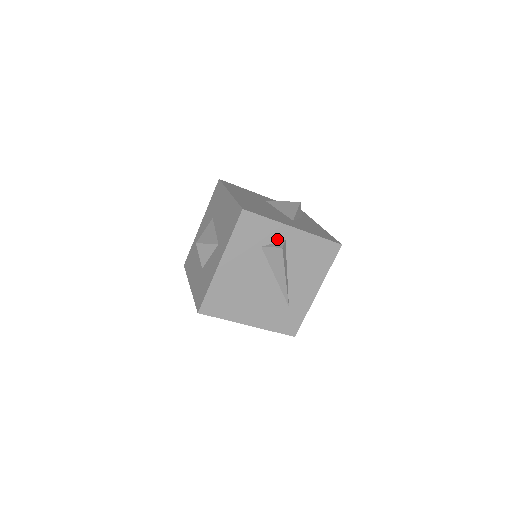
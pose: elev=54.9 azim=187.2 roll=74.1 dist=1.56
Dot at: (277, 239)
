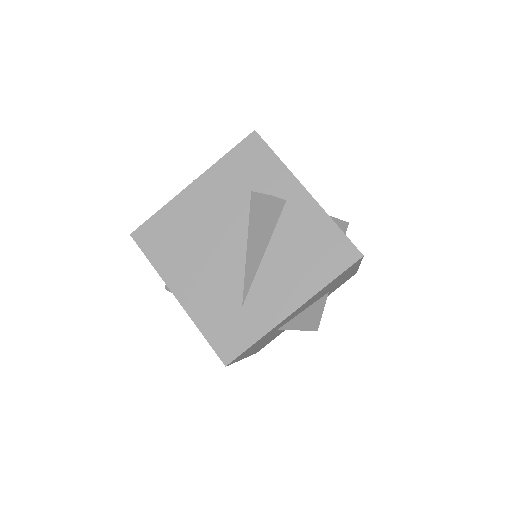
Dot at: (276, 193)
